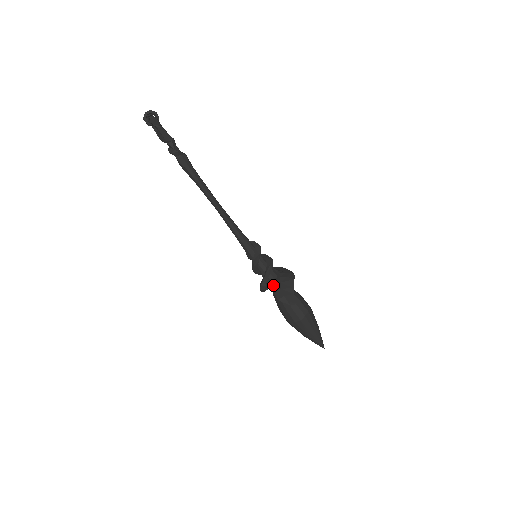
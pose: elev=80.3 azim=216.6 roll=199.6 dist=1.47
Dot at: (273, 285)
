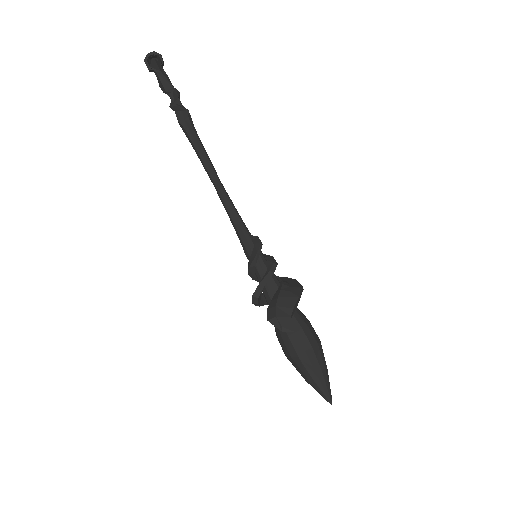
Dot at: (270, 299)
